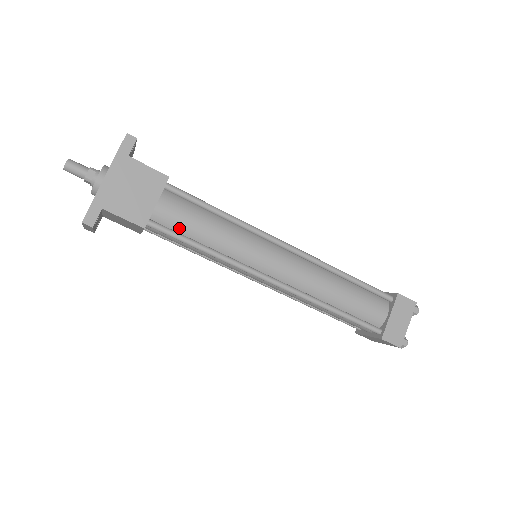
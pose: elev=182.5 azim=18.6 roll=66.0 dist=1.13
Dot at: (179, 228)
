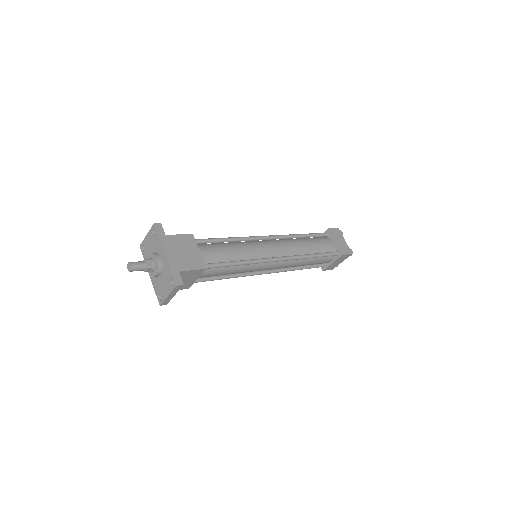
Dot at: (218, 260)
